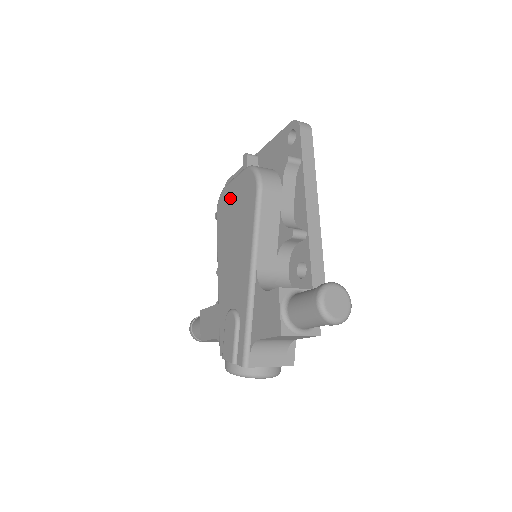
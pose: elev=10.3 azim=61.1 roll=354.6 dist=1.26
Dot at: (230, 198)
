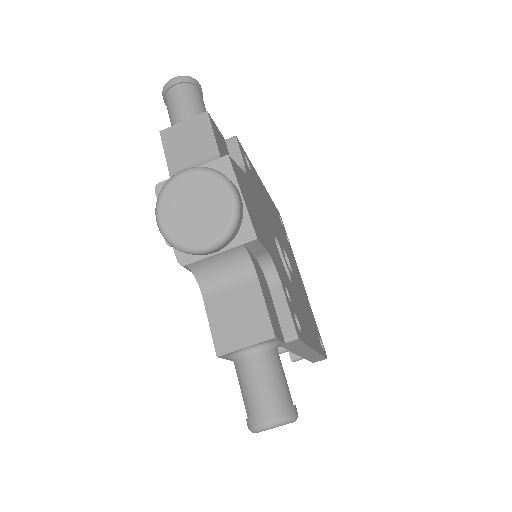
Dot at: occluded
